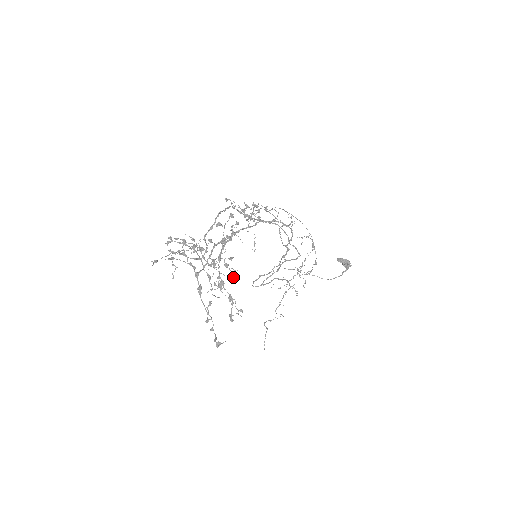
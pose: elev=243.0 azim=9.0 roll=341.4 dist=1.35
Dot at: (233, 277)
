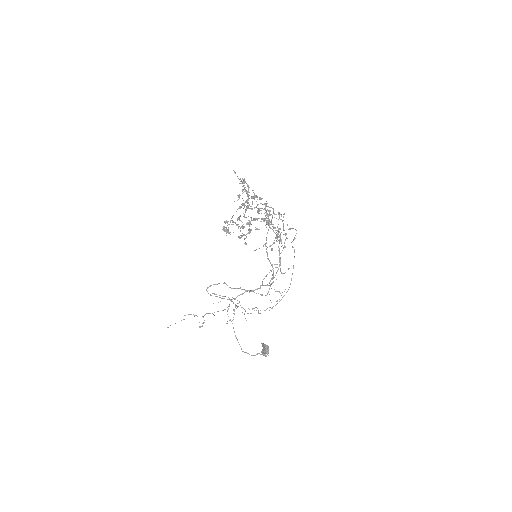
Dot at: occluded
